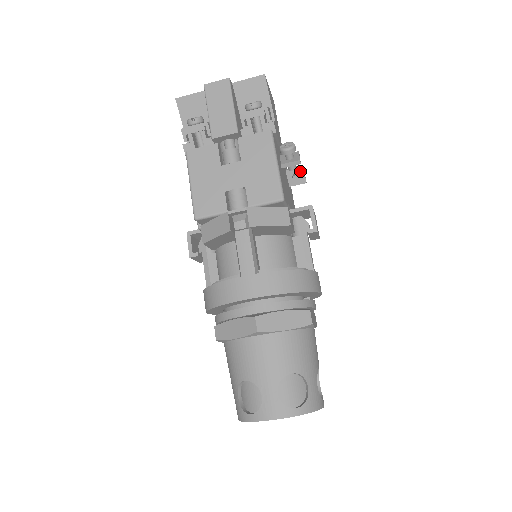
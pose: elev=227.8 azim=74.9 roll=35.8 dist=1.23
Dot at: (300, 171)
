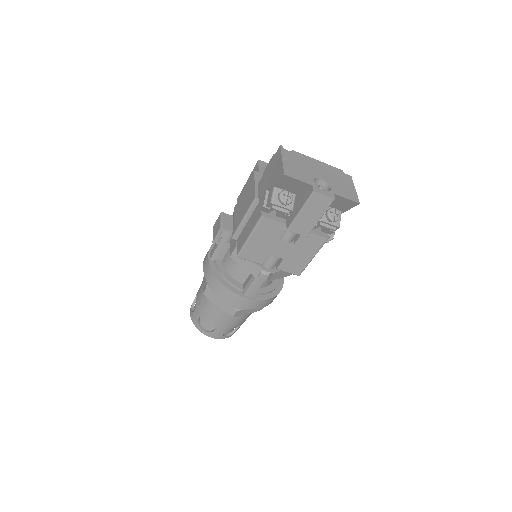
Dot at: occluded
